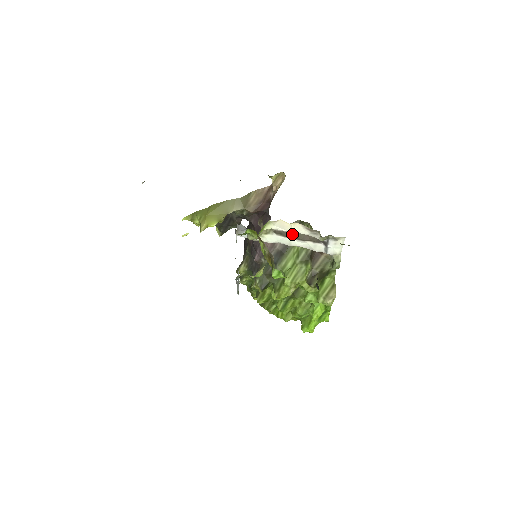
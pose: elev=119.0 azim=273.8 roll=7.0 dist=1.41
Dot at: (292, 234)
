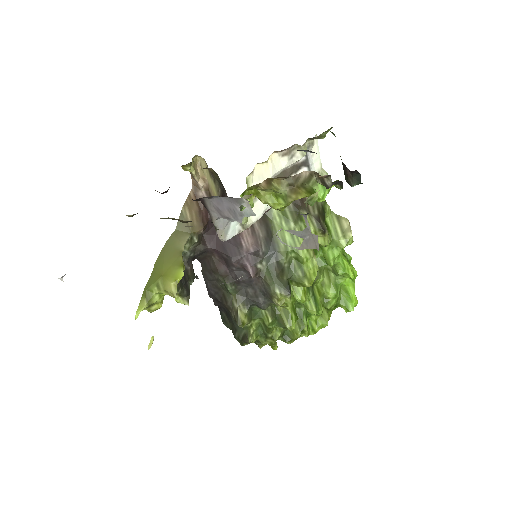
Dot at: occluded
